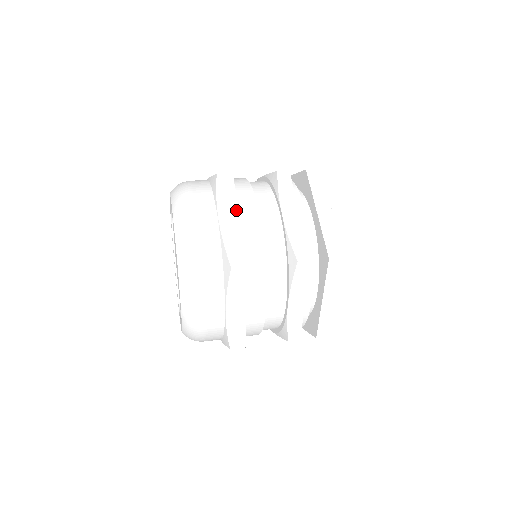
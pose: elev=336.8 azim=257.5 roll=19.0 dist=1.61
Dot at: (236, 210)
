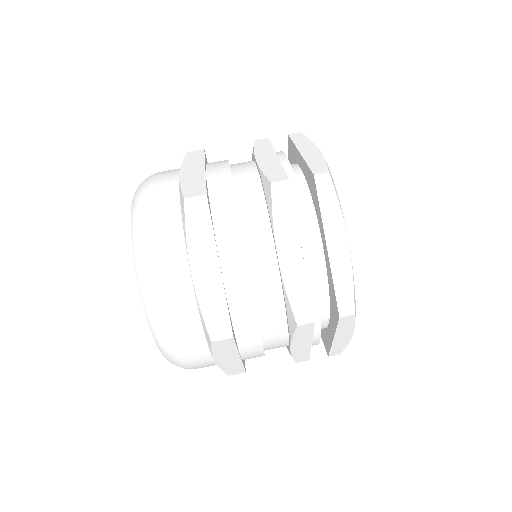
Dot at: (214, 256)
